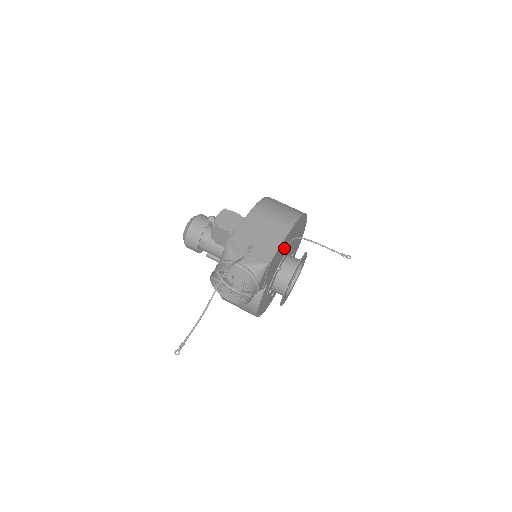
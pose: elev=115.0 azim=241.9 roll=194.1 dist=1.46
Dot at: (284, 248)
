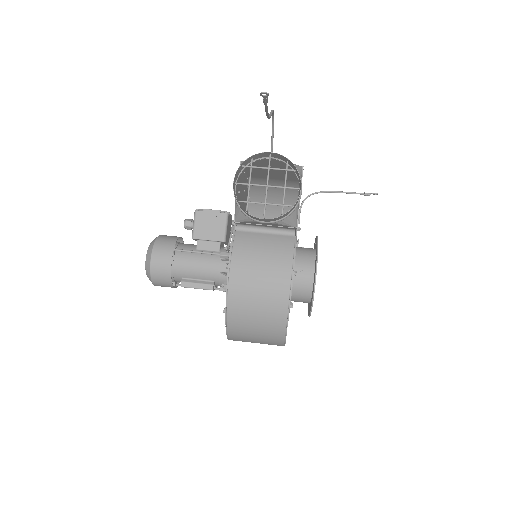
Dot at: occluded
